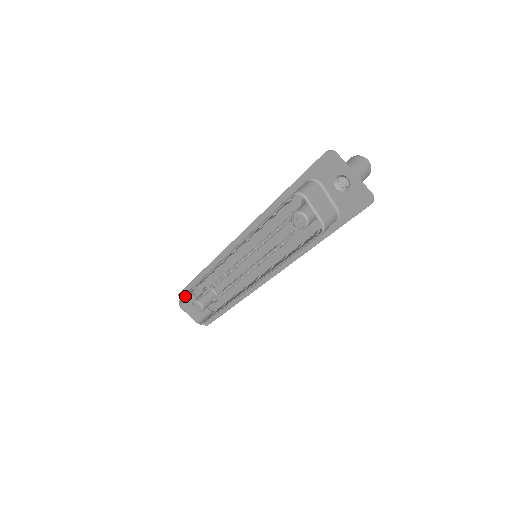
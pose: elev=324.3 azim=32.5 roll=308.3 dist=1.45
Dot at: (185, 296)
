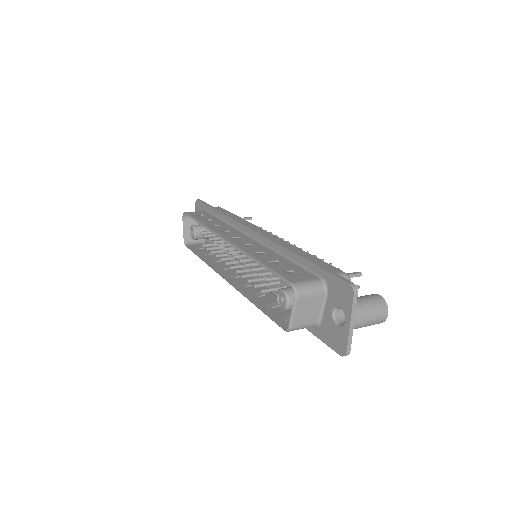
Dot at: occluded
